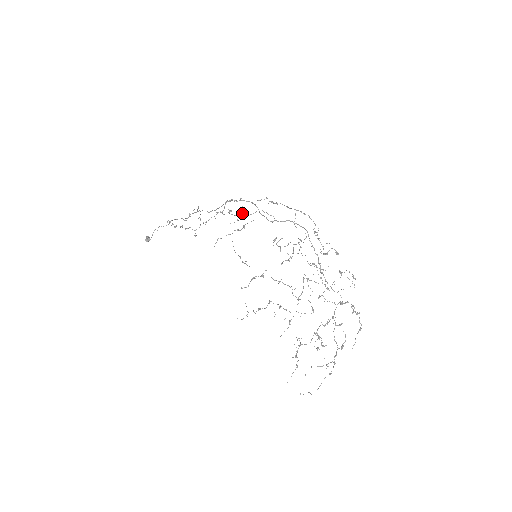
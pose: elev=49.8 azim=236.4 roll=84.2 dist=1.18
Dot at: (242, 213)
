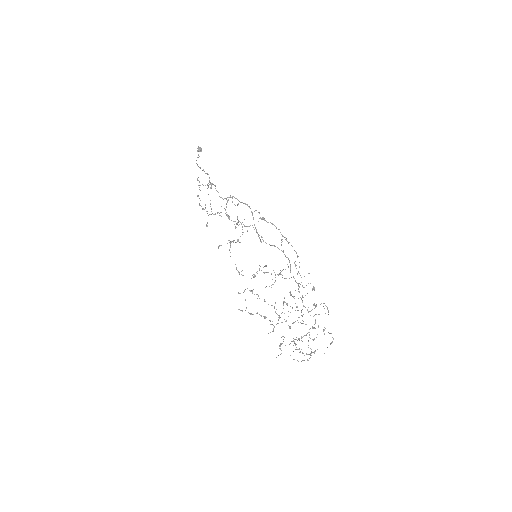
Dot at: (239, 221)
